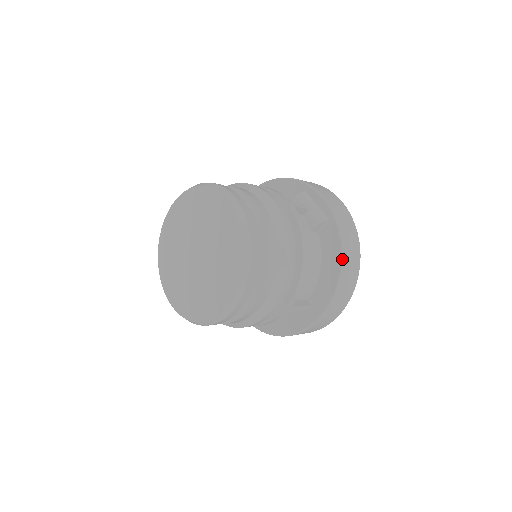
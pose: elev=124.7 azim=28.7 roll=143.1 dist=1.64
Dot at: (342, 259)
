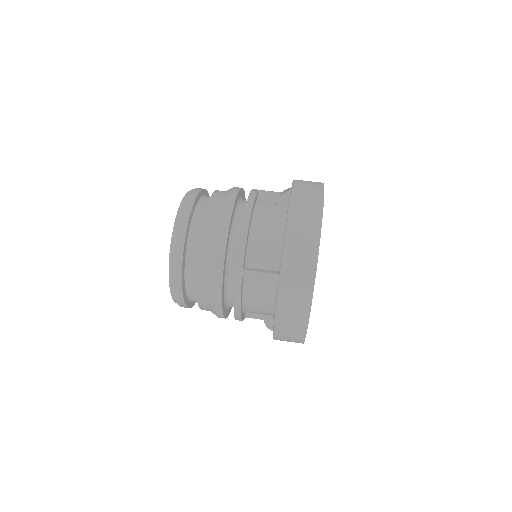
Dot at: (288, 213)
